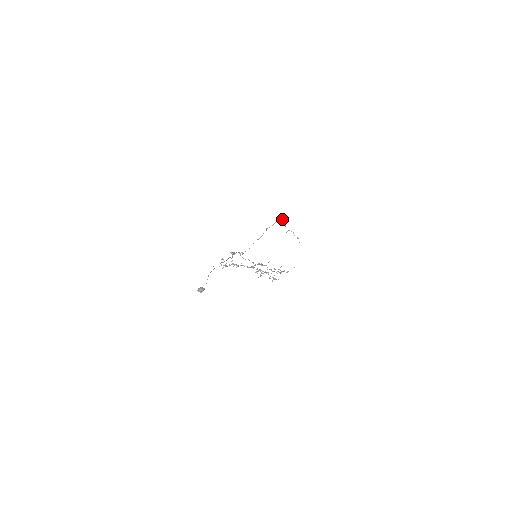
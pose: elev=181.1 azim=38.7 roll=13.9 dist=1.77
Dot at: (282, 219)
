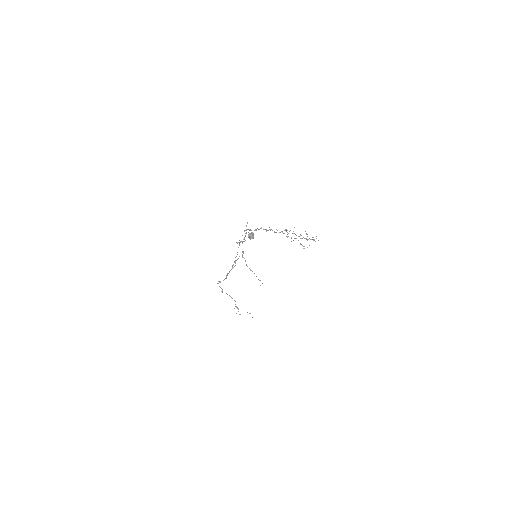
Dot at: (242, 257)
